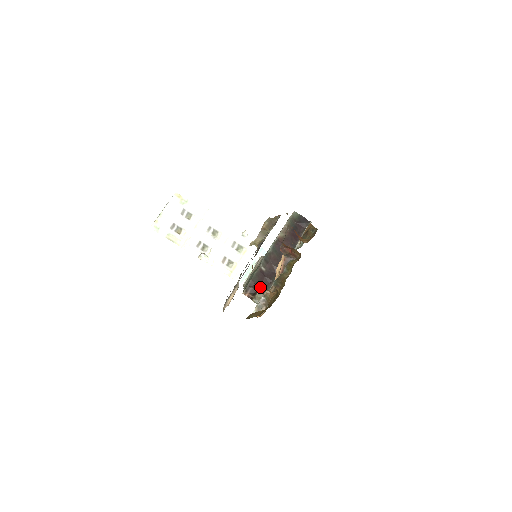
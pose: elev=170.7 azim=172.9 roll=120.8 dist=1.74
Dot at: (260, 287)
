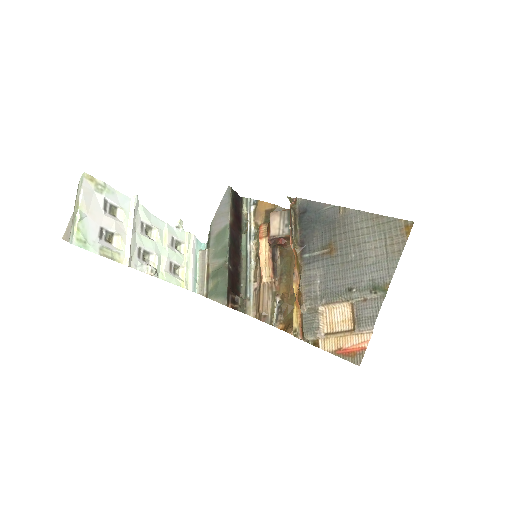
Dot at: (233, 291)
